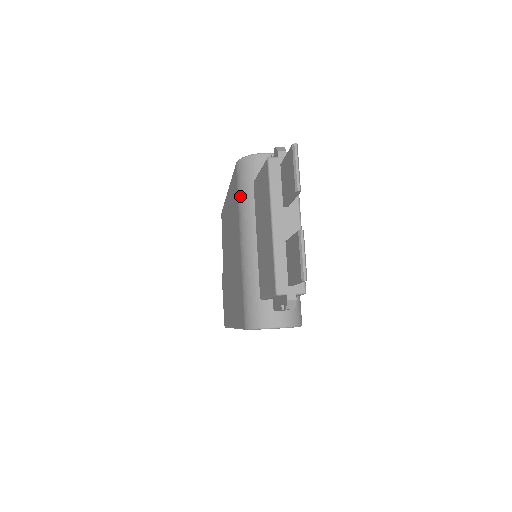
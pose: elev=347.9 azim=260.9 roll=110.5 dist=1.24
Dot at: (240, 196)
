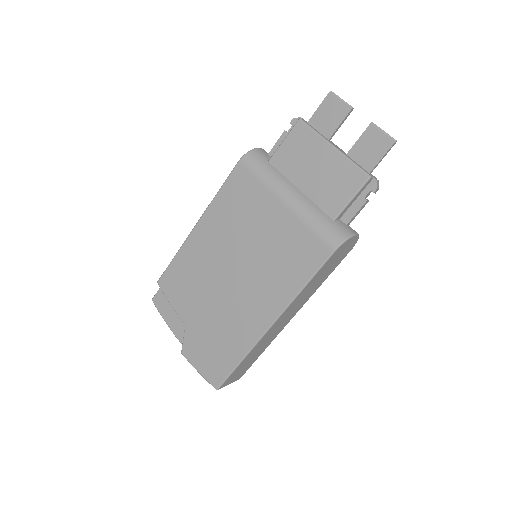
Dot at: (262, 175)
